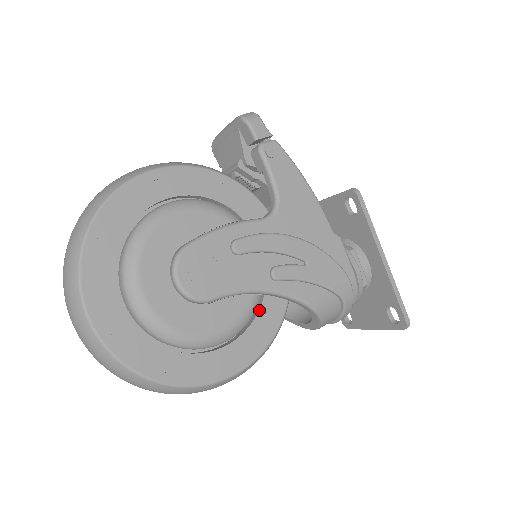
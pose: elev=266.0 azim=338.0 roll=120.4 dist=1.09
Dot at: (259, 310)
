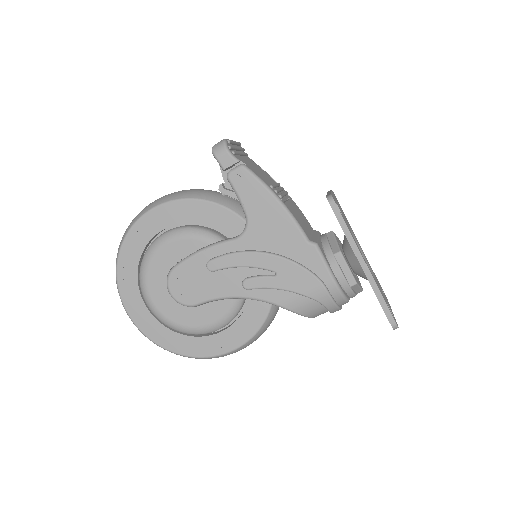
Dot at: (246, 307)
